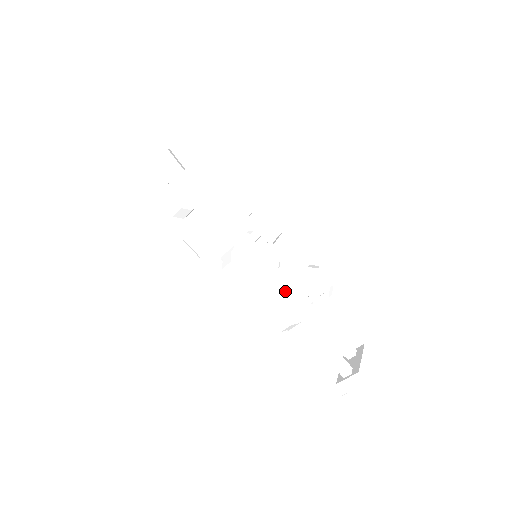
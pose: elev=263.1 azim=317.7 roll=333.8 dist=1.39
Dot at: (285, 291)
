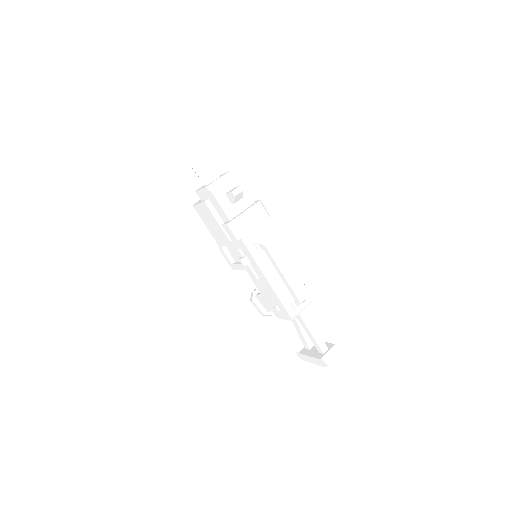
Dot at: (296, 273)
